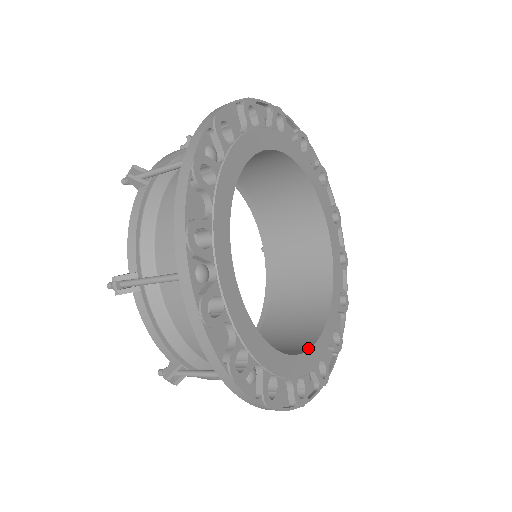
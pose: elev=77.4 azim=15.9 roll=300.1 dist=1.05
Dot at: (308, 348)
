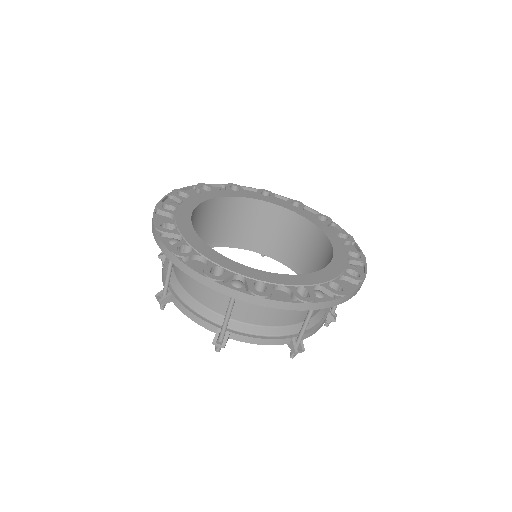
Dot at: (307, 275)
